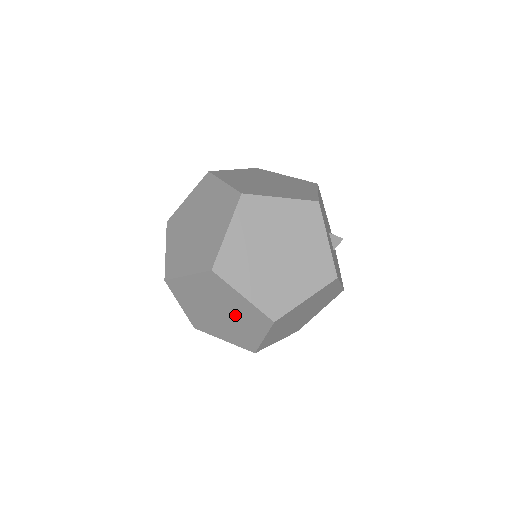
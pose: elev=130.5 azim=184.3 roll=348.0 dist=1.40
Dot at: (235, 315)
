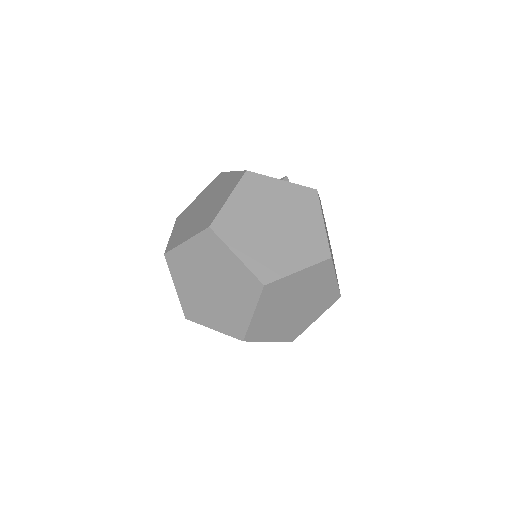
Dot at: (211, 269)
